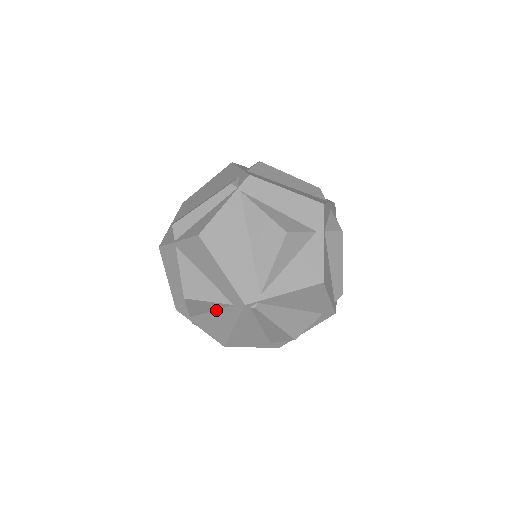
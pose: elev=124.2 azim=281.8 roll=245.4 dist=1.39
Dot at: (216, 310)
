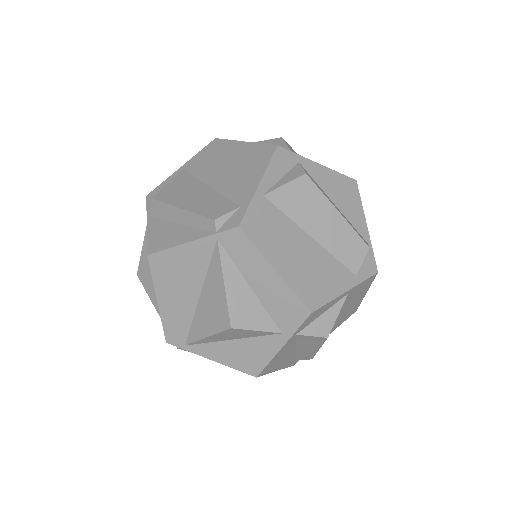
Dot at: occluded
